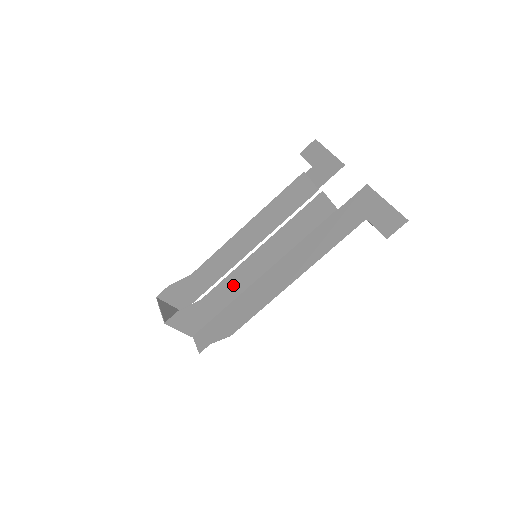
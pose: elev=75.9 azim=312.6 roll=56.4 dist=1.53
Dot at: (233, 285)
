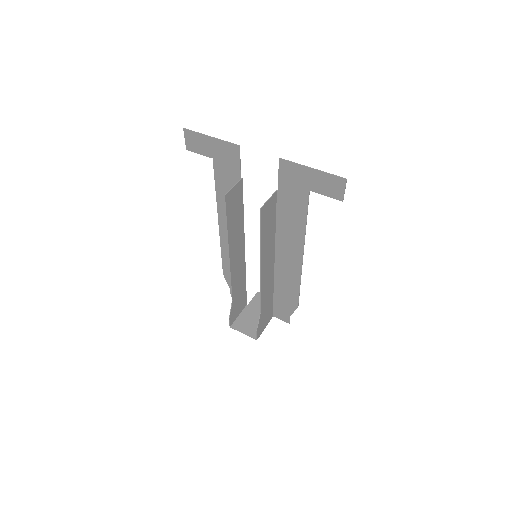
Dot at: (267, 288)
